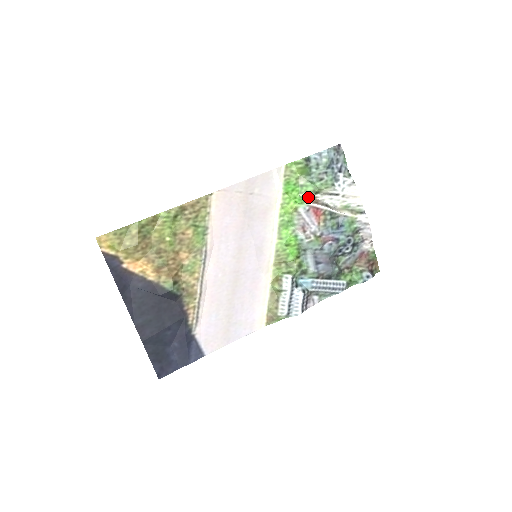
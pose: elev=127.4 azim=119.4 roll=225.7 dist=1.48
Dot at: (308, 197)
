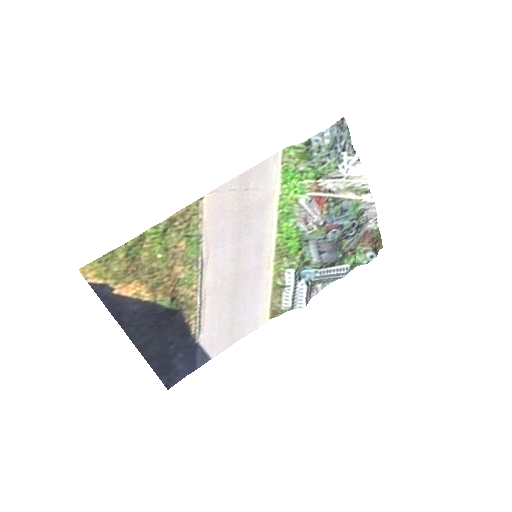
Dot at: (309, 184)
